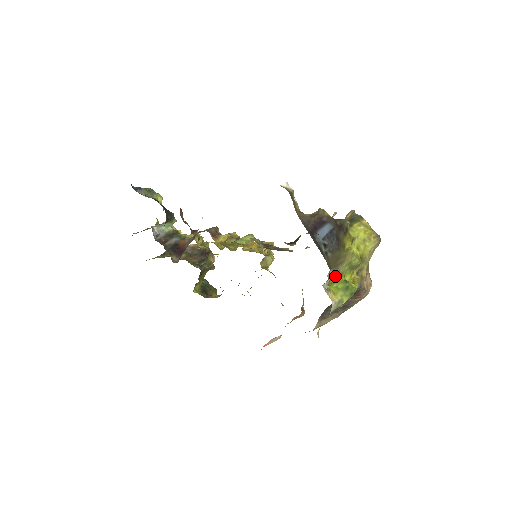
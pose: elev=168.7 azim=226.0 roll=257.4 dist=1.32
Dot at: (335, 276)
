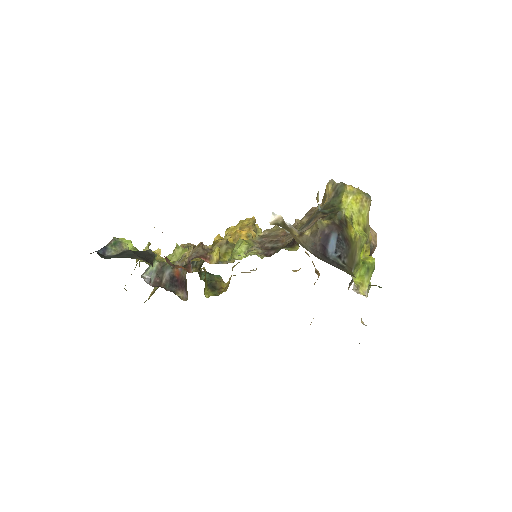
Dot at: (355, 268)
